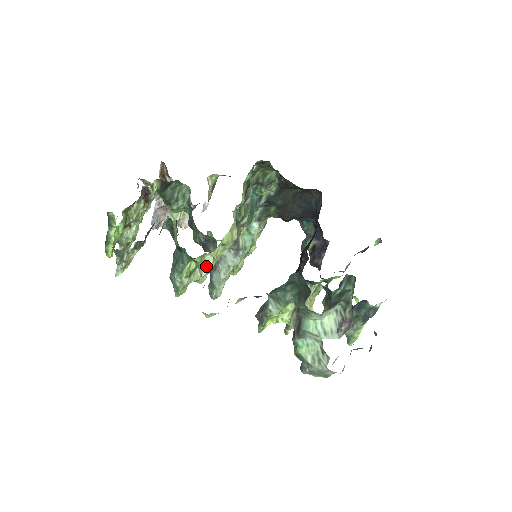
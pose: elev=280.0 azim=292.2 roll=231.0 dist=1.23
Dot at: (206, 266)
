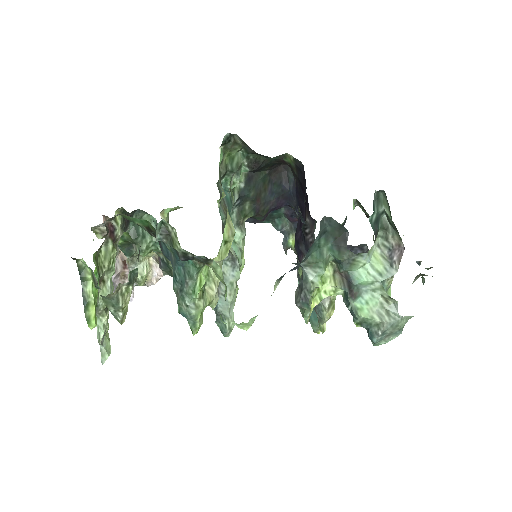
Dot at: (214, 280)
